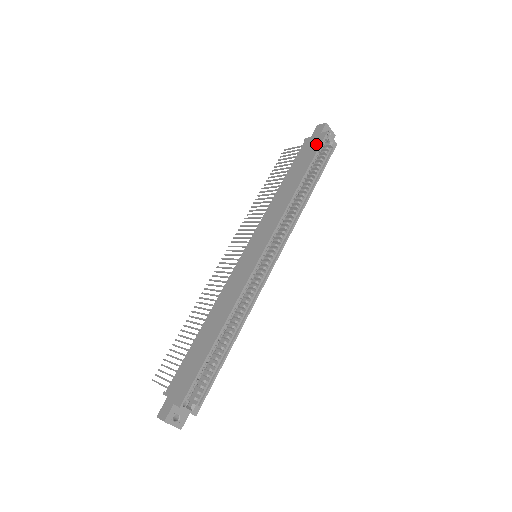
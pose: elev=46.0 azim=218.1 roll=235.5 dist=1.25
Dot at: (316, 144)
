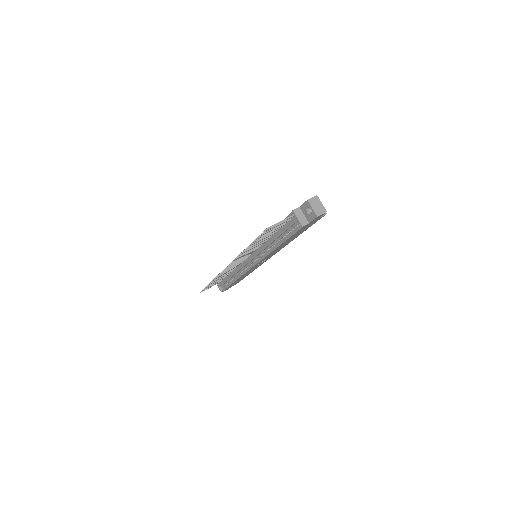
Dot at: occluded
